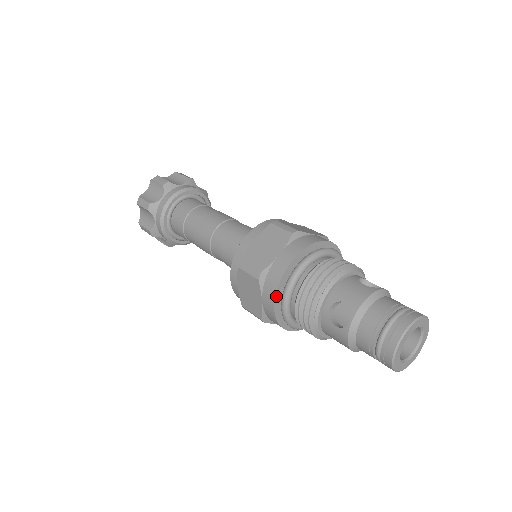
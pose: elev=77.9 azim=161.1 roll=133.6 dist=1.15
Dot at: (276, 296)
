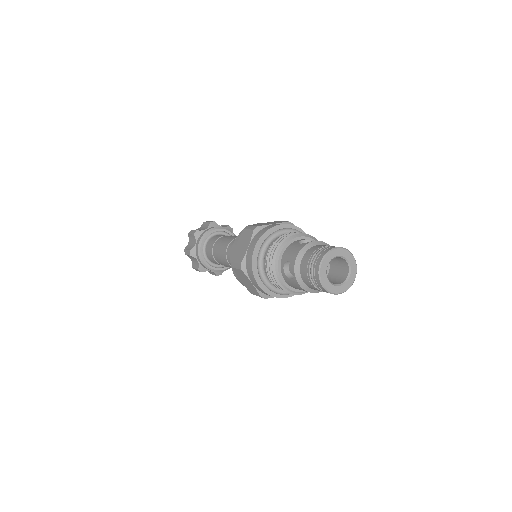
Dot at: (254, 276)
